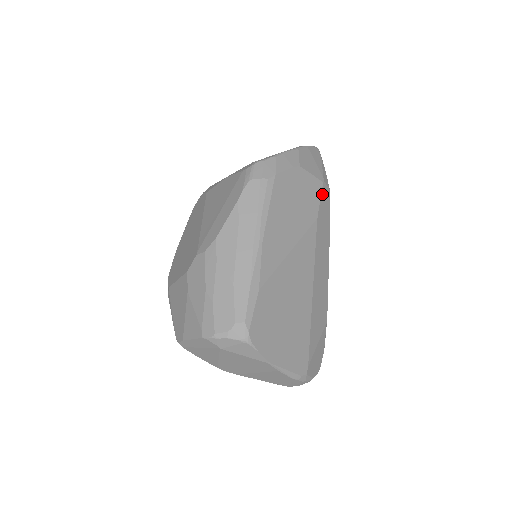
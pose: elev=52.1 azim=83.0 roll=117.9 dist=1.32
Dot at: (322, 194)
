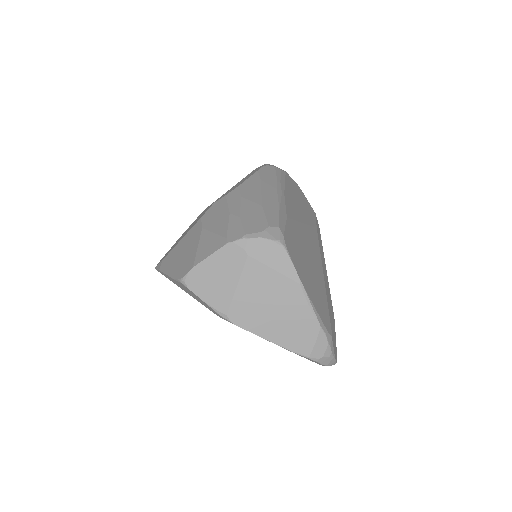
Dot at: (316, 219)
